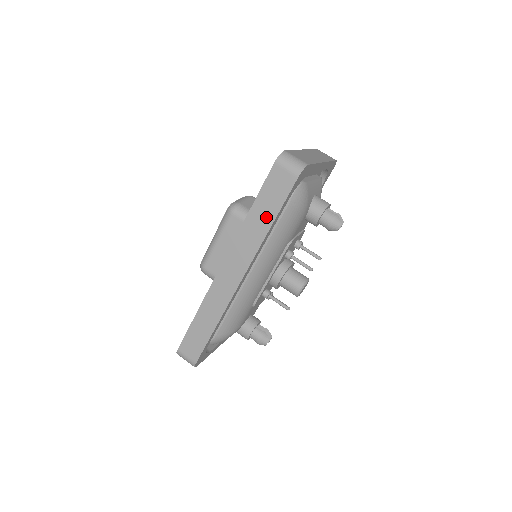
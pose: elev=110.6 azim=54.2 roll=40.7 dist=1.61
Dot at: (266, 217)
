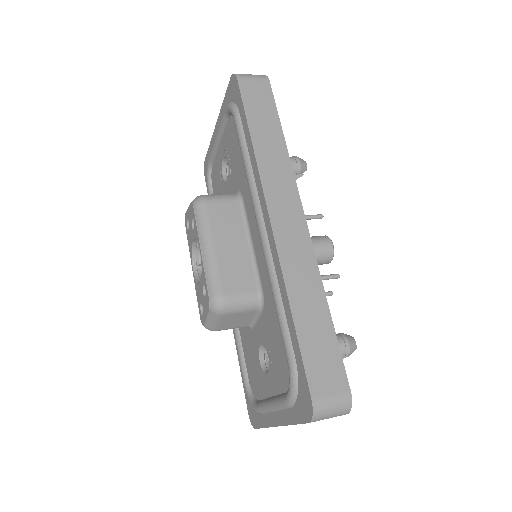
Dot at: (272, 131)
